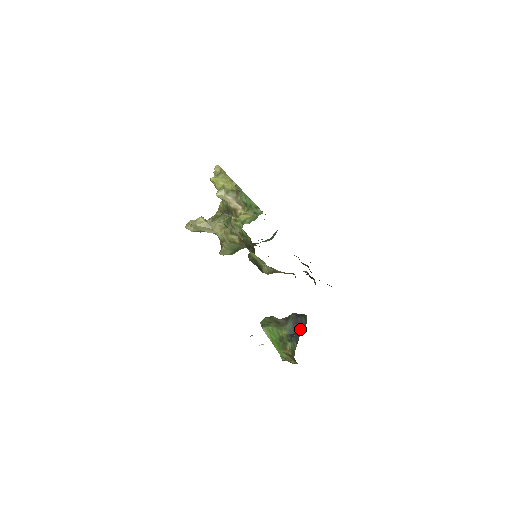
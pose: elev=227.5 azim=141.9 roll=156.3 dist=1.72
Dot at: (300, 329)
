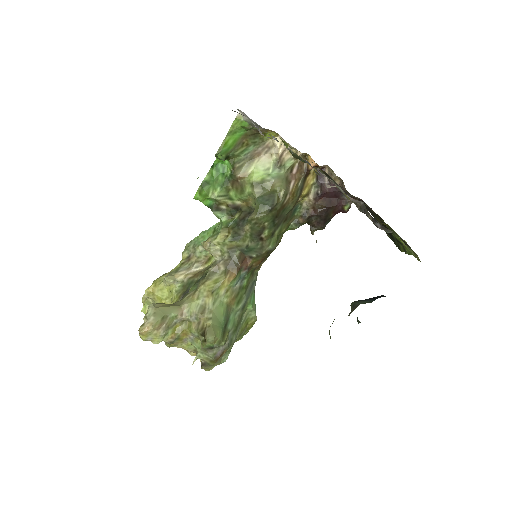
Dot at: (376, 297)
